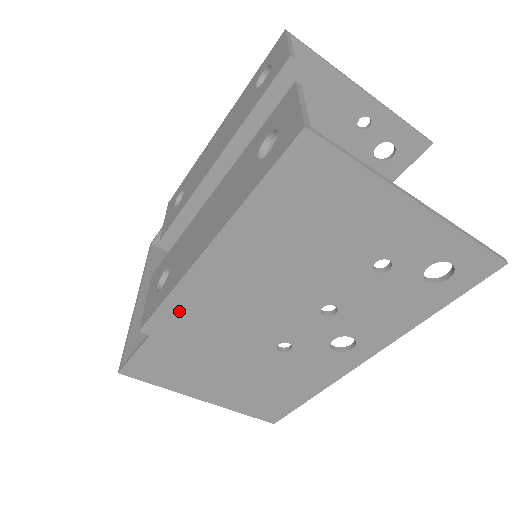
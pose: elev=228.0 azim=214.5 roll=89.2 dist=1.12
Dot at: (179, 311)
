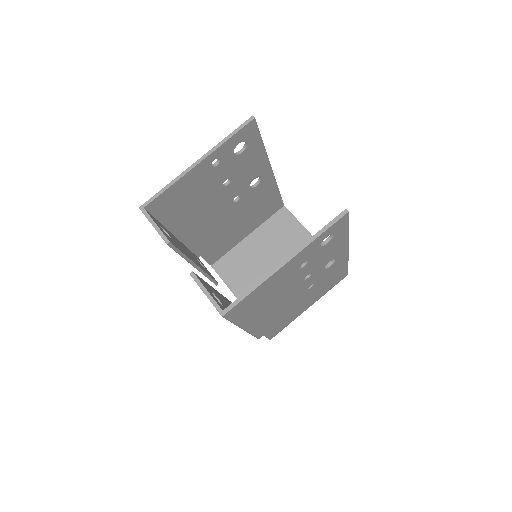
Dot at: (261, 329)
